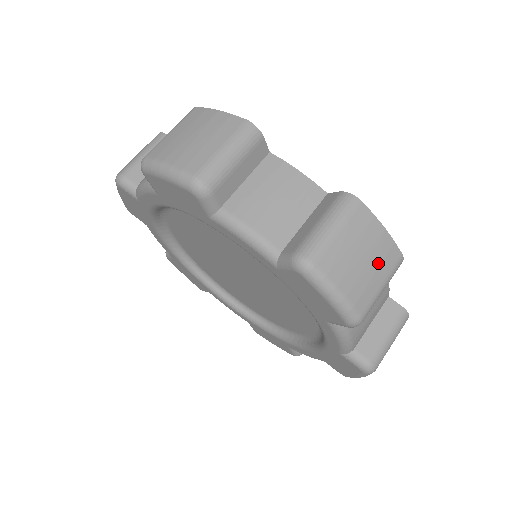
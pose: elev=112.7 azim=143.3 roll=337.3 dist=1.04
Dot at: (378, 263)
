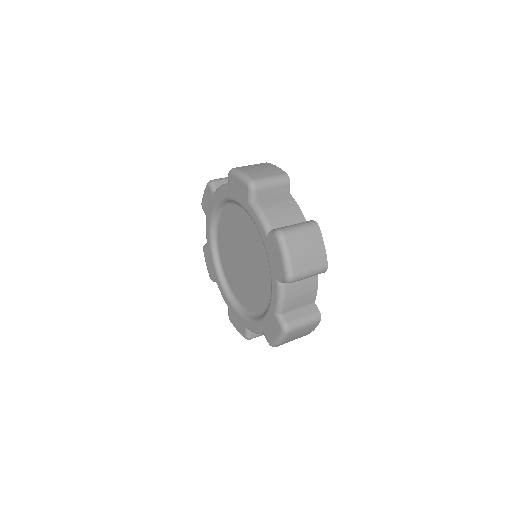
Dot at: (314, 258)
